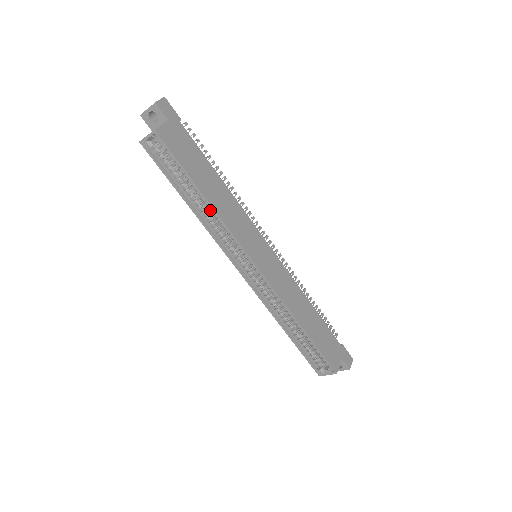
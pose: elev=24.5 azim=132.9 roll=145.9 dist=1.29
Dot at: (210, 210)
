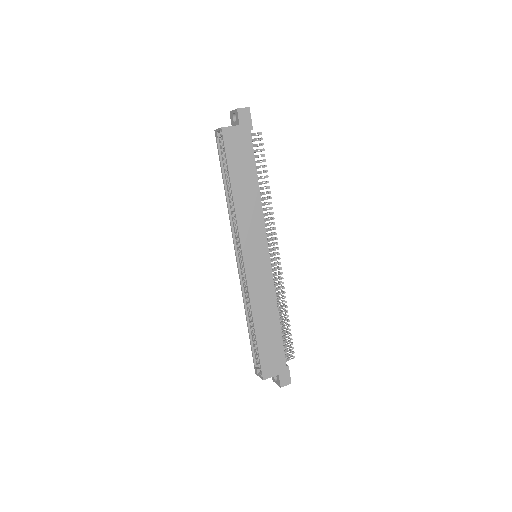
Dot at: occluded
